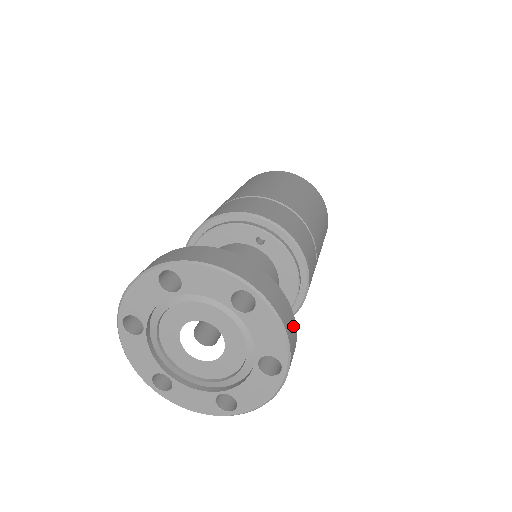
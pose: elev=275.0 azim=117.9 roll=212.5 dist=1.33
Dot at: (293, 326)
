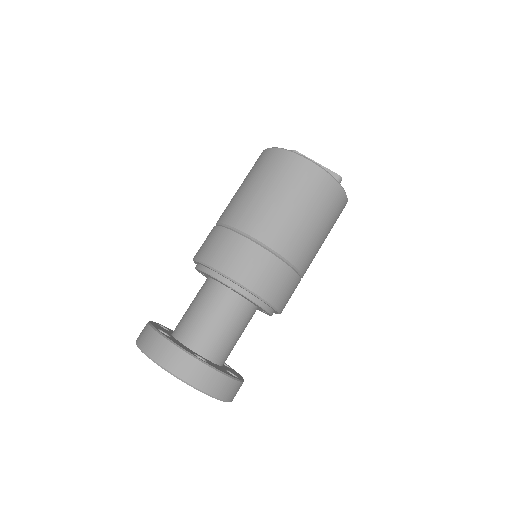
Dot at: (228, 384)
